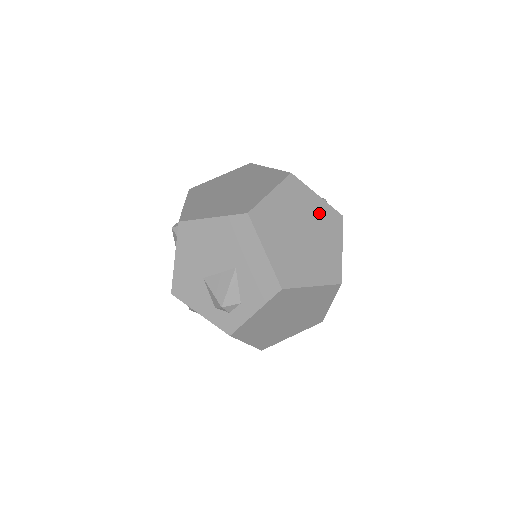
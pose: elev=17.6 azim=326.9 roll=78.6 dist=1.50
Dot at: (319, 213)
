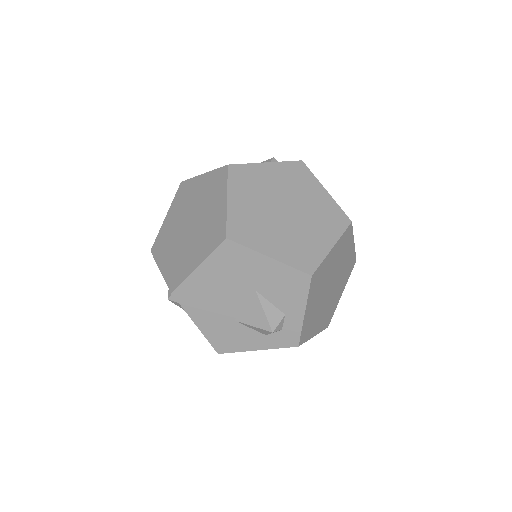
Dot at: (281, 178)
